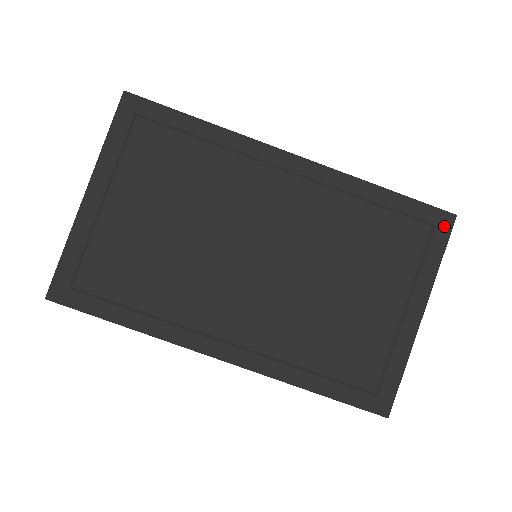
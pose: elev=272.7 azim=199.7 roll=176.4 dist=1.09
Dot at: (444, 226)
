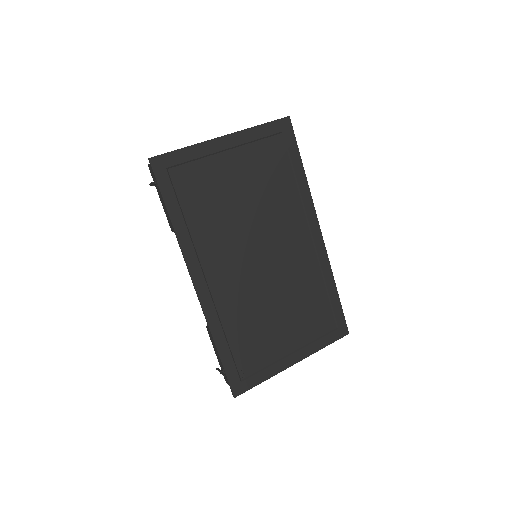
Dot at: (341, 333)
